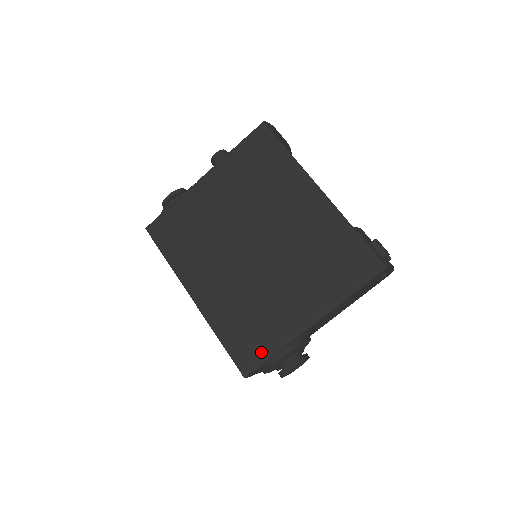
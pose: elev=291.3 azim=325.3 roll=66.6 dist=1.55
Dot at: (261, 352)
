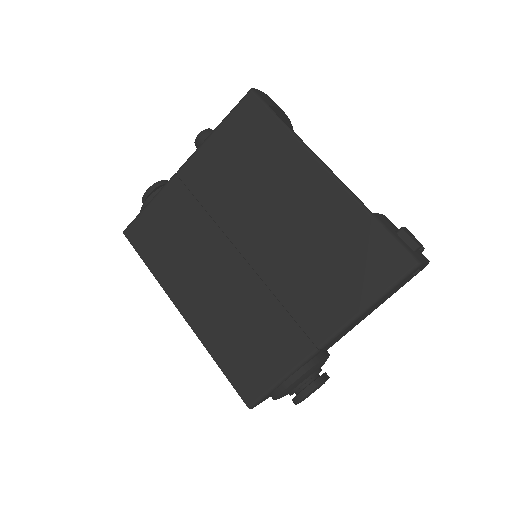
Dot at: (267, 377)
